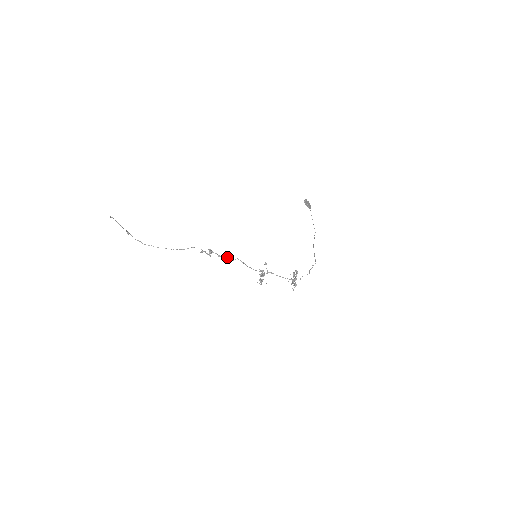
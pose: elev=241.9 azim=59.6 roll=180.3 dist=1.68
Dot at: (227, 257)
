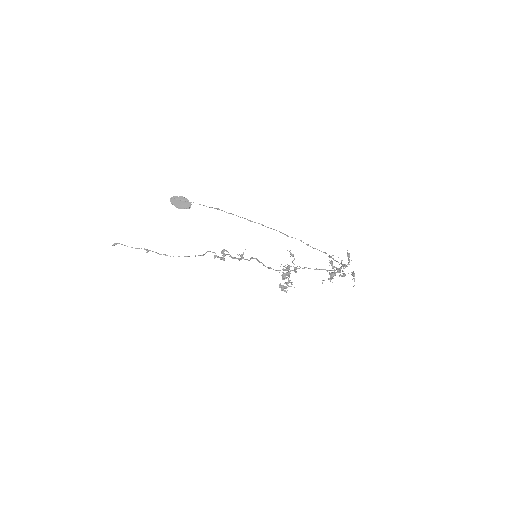
Dot at: (241, 257)
